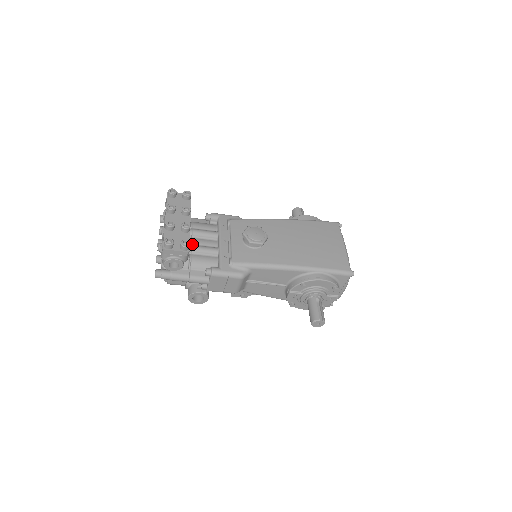
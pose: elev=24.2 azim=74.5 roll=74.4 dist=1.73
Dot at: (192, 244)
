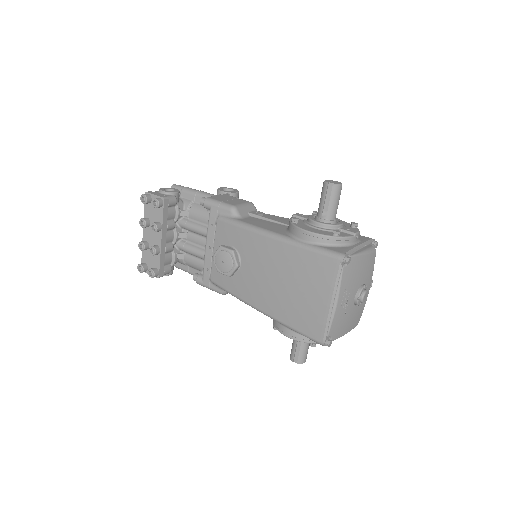
Dot at: (187, 240)
